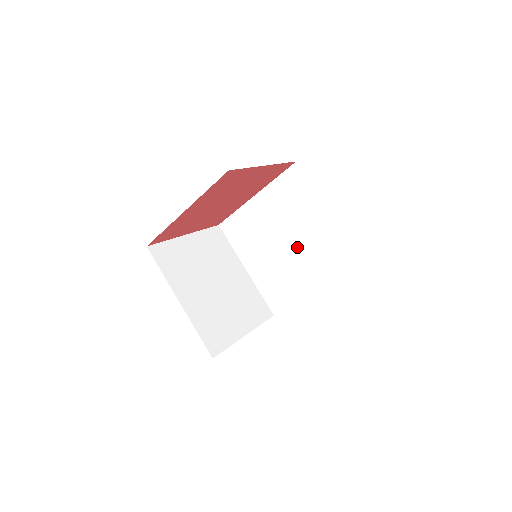
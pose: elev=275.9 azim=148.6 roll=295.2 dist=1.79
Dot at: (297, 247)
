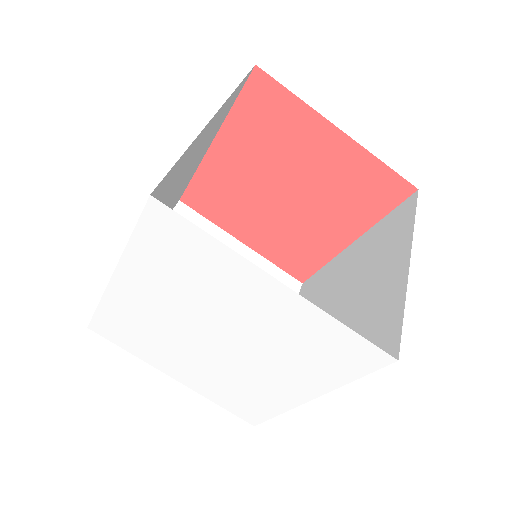
Dot at: (343, 316)
